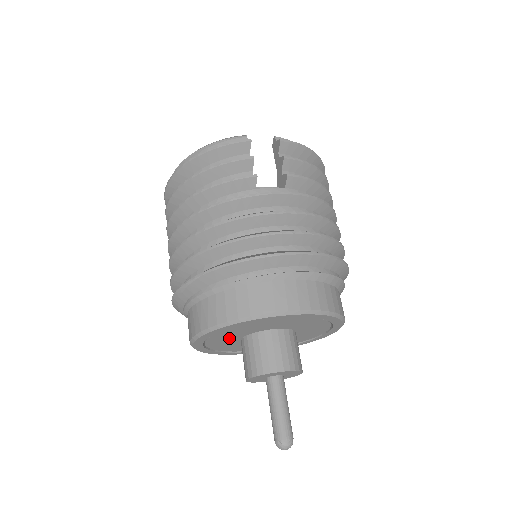
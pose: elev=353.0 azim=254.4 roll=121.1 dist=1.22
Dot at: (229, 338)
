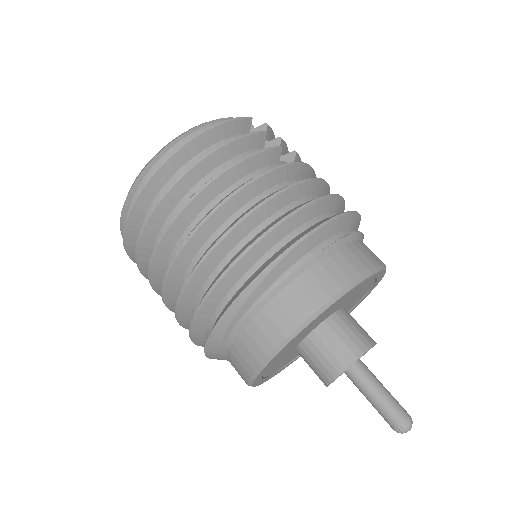
Dot at: (303, 335)
